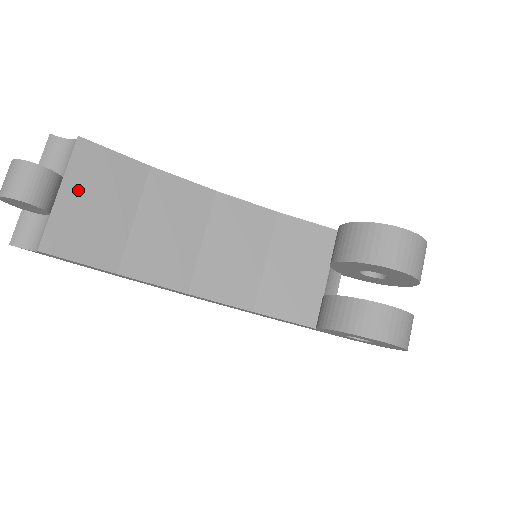
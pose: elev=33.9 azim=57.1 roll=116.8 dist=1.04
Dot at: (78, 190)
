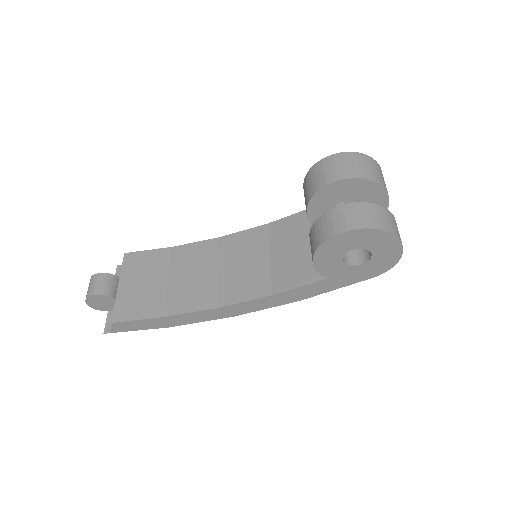
Dot at: (129, 280)
